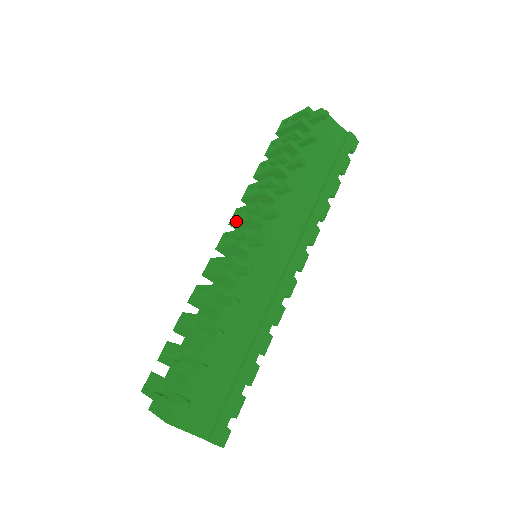
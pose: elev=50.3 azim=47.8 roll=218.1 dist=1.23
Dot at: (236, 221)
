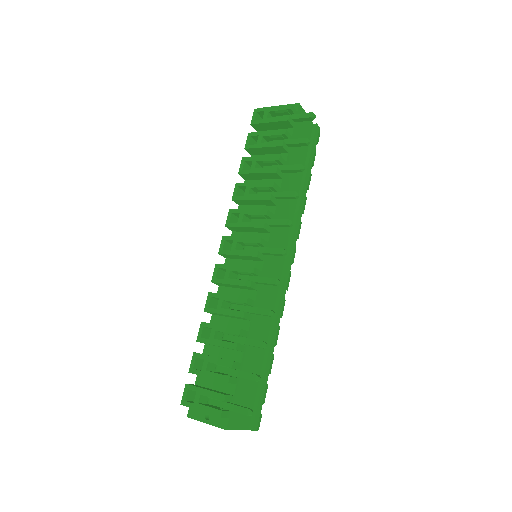
Dot at: (238, 225)
